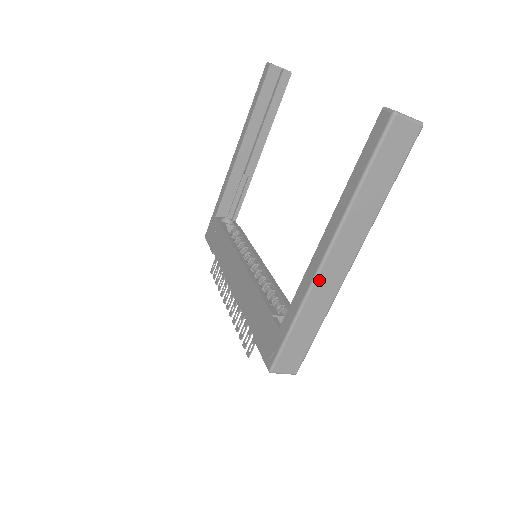
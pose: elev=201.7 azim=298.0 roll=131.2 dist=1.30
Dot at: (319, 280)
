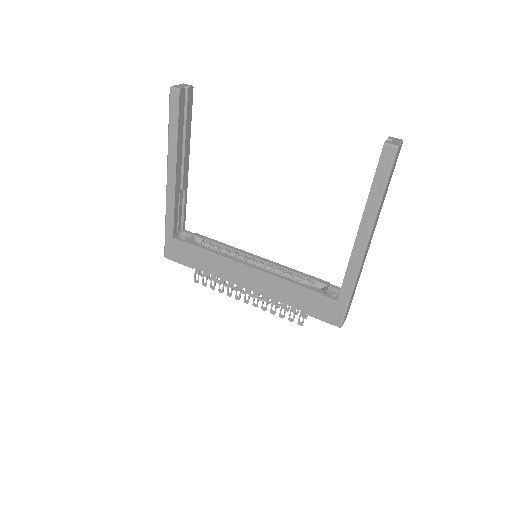
Dot at: (363, 261)
